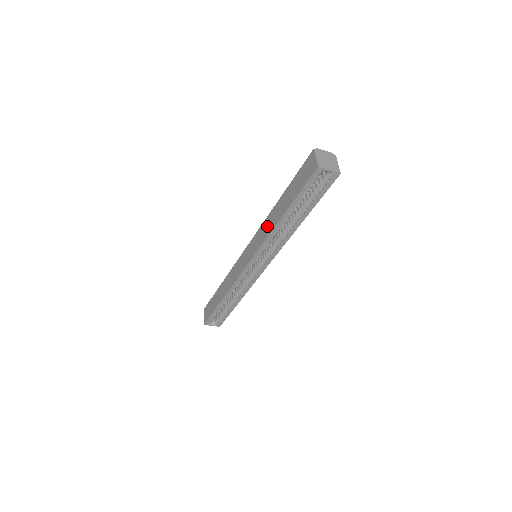
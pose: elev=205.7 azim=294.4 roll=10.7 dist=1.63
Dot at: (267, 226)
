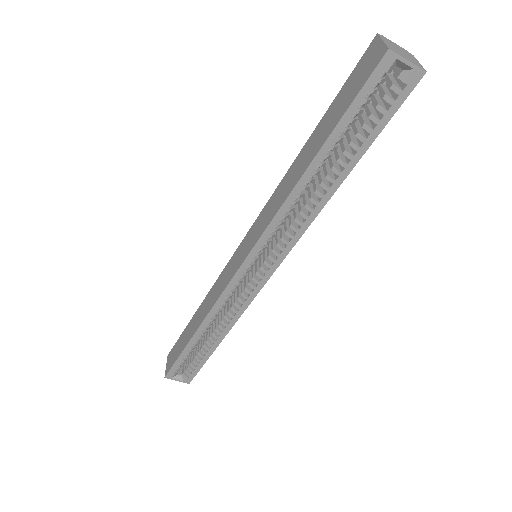
Dot at: (280, 193)
